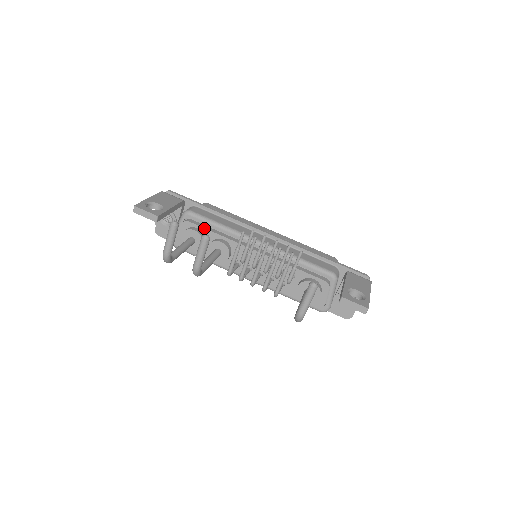
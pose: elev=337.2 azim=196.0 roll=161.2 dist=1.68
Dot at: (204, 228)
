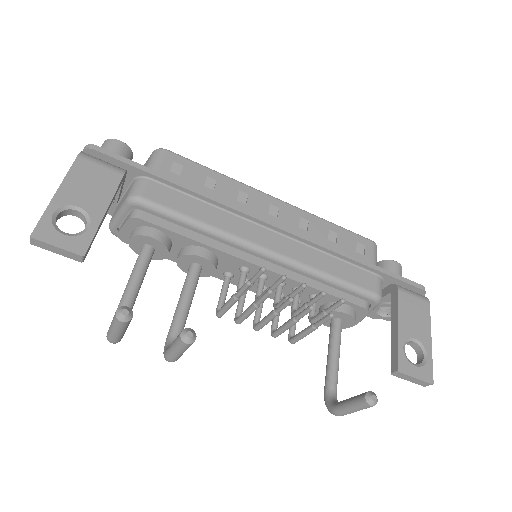
Dot at: (169, 230)
